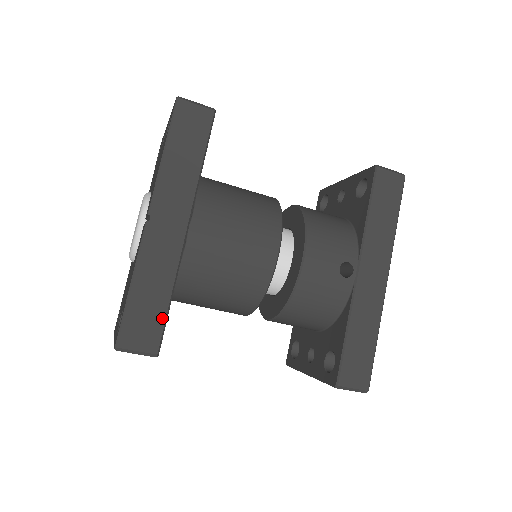
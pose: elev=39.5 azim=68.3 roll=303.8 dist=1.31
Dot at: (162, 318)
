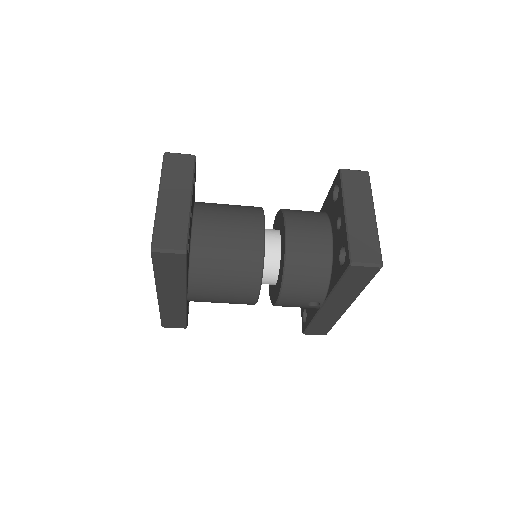
Dot at: (184, 321)
